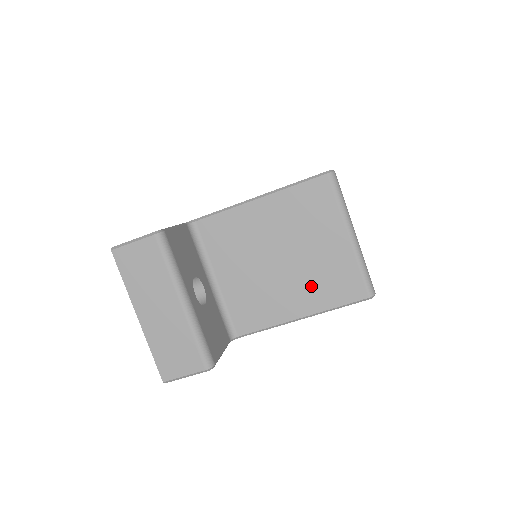
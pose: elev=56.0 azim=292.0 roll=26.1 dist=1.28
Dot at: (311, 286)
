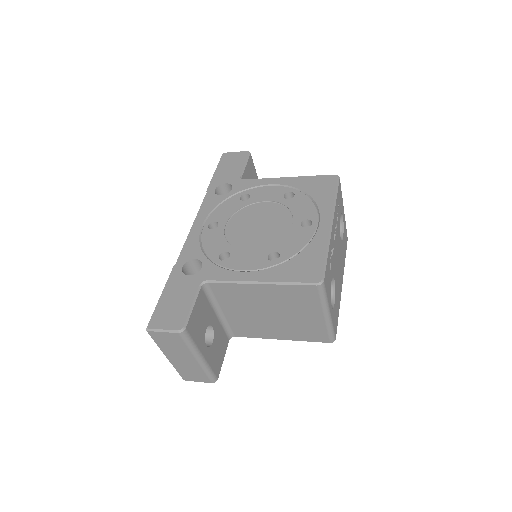
Dot at: (291, 330)
